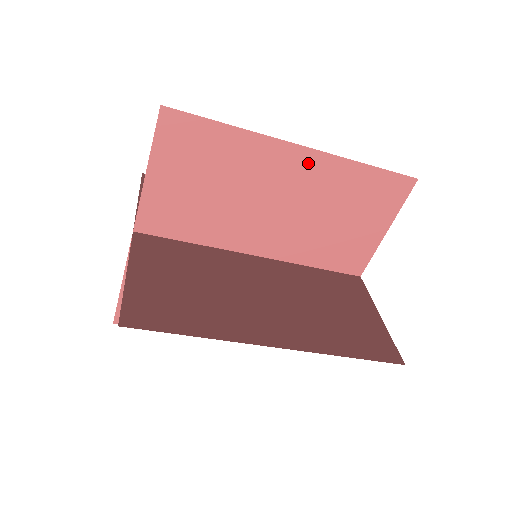
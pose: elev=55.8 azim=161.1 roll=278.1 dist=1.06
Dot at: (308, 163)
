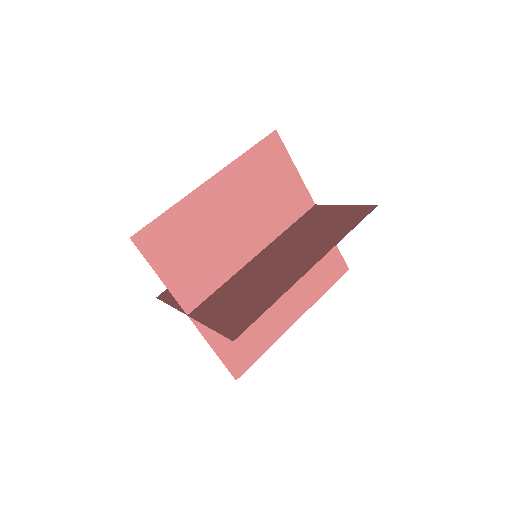
Dot at: (221, 183)
